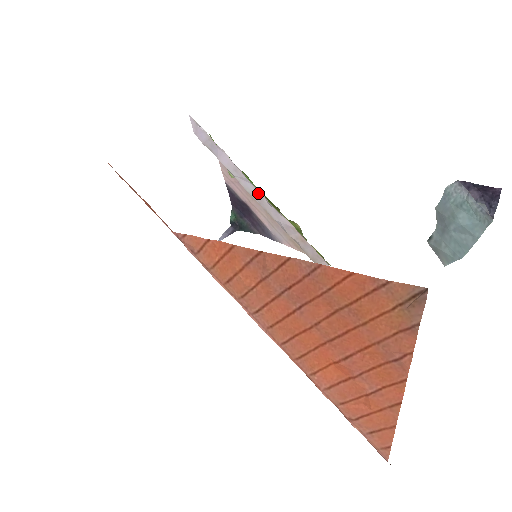
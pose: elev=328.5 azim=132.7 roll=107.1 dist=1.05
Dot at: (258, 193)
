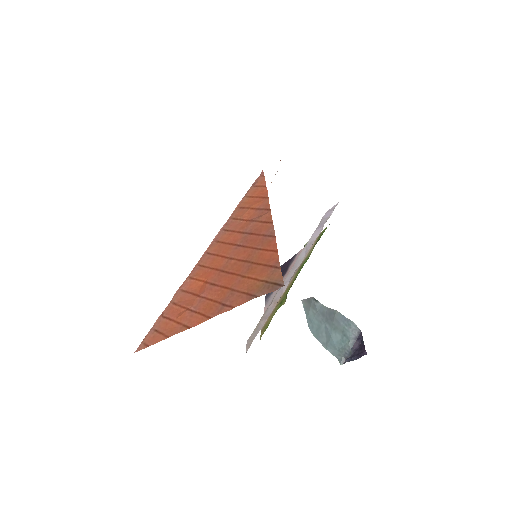
Dot at: (300, 262)
